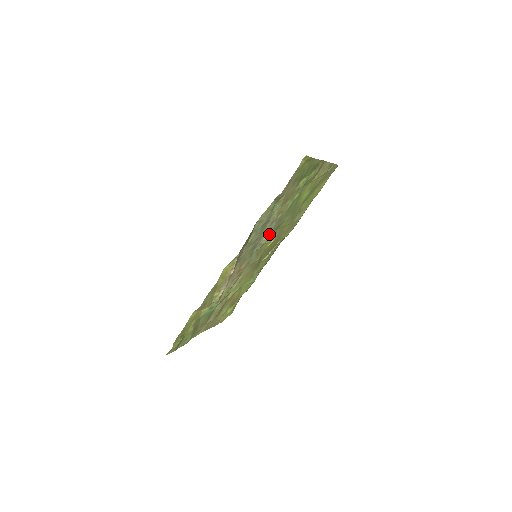
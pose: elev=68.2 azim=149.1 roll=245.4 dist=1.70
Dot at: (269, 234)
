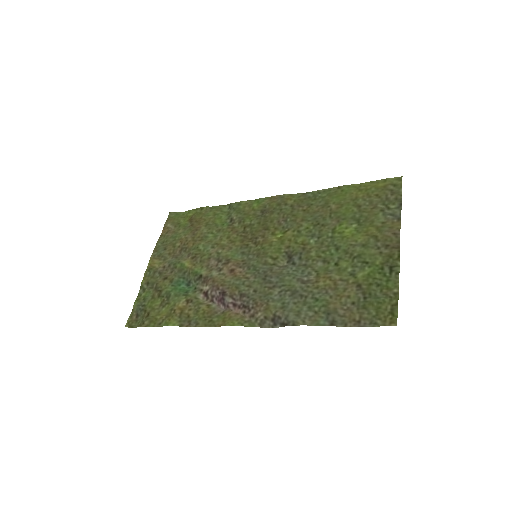
Dot at: (287, 266)
